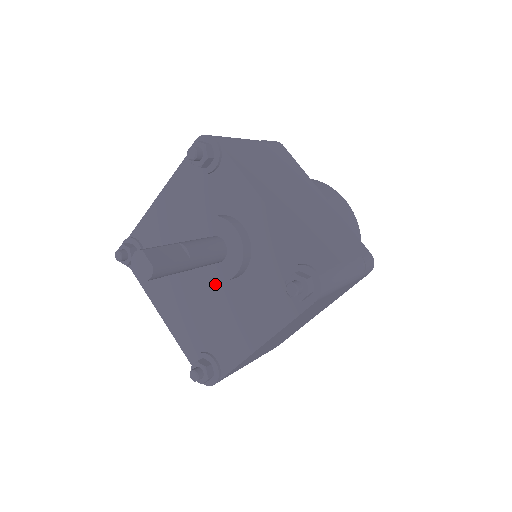
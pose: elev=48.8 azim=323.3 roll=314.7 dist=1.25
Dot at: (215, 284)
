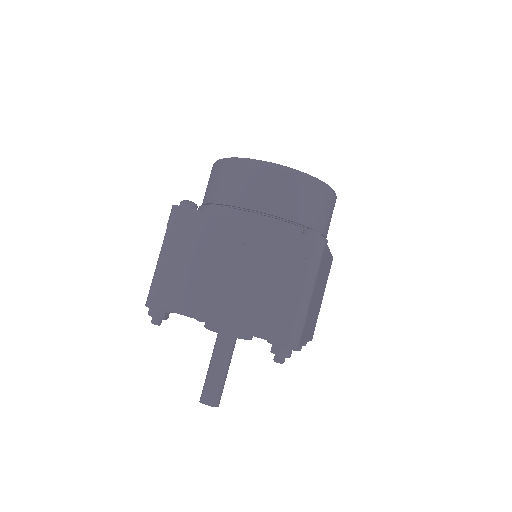
Dot at: occluded
